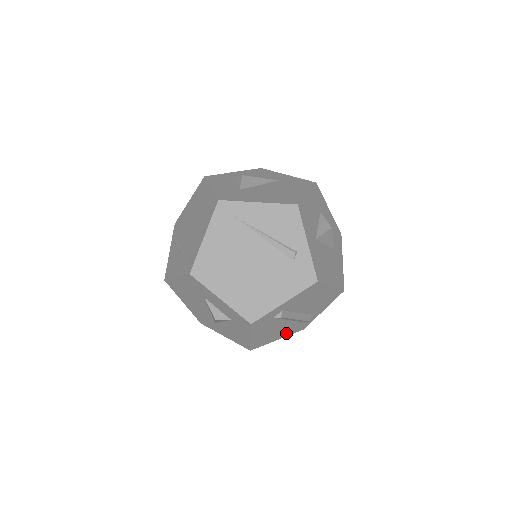
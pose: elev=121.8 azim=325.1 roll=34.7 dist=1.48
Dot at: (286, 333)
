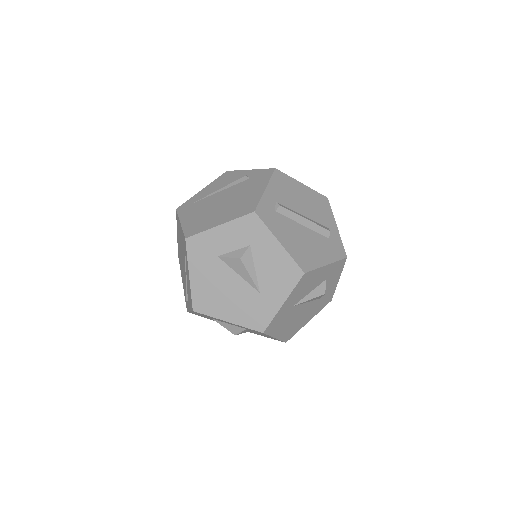
Dot at: (327, 255)
